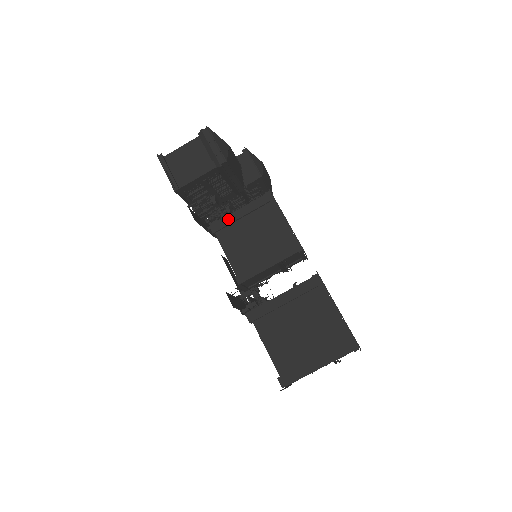
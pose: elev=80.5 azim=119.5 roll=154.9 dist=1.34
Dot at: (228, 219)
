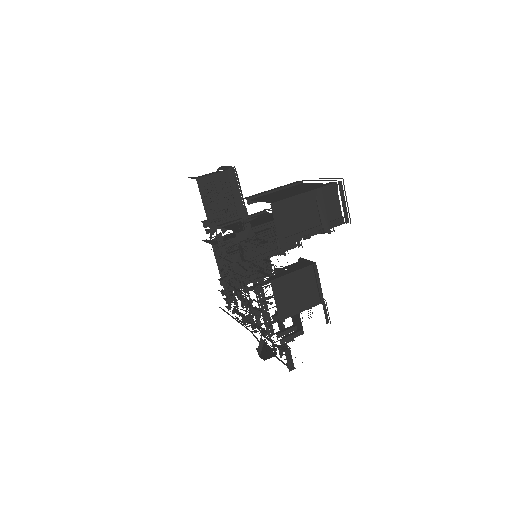
Dot at: (233, 221)
